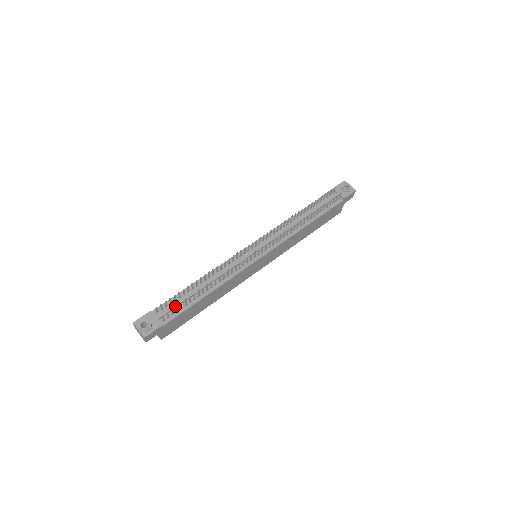
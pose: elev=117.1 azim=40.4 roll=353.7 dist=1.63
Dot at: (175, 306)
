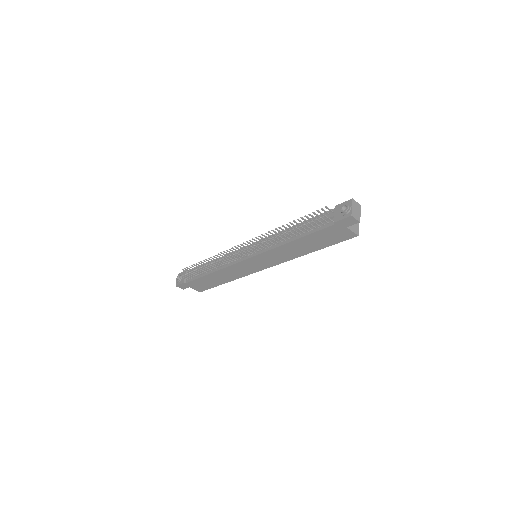
Dot at: occluded
